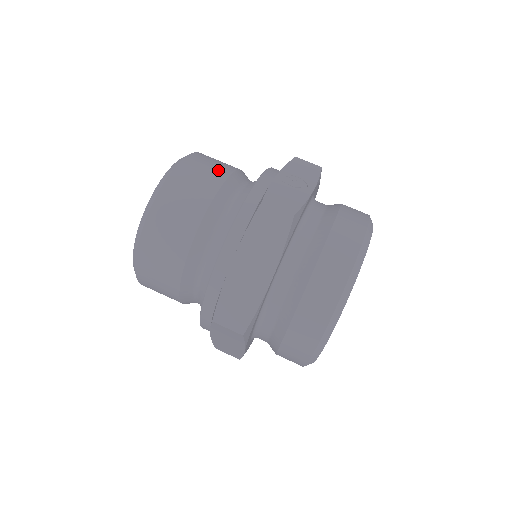
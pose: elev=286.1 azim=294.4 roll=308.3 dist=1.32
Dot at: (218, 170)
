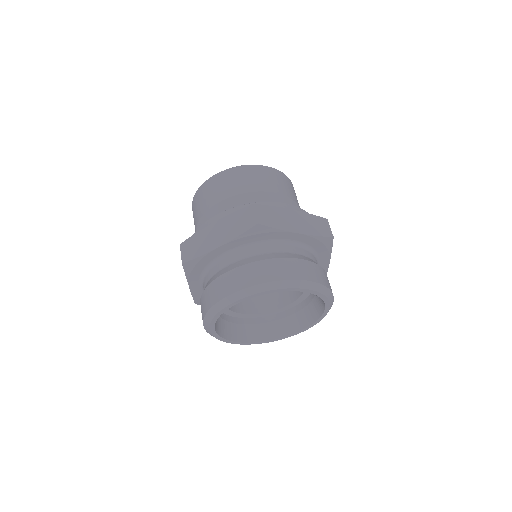
Dot at: occluded
